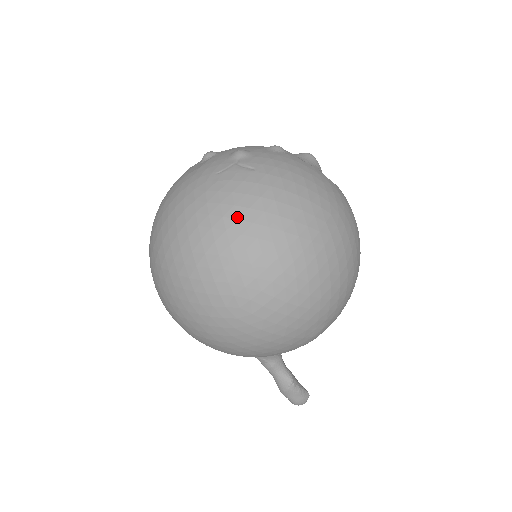
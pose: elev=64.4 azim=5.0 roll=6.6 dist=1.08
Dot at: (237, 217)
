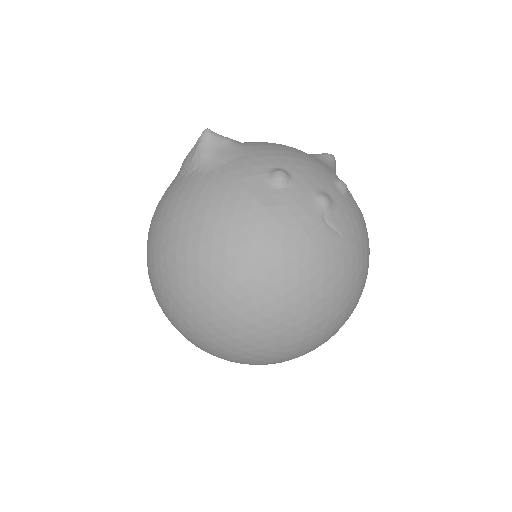
Dot at: (323, 295)
